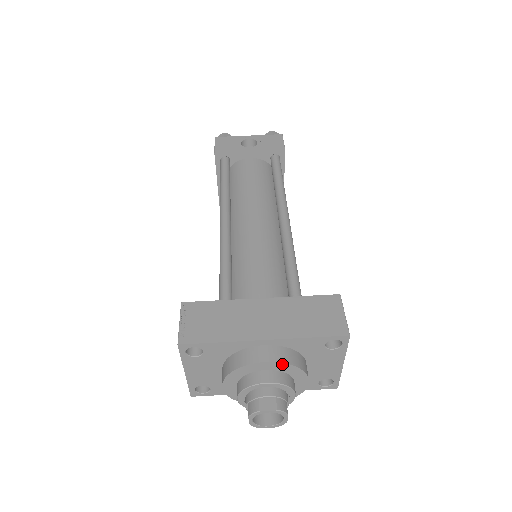
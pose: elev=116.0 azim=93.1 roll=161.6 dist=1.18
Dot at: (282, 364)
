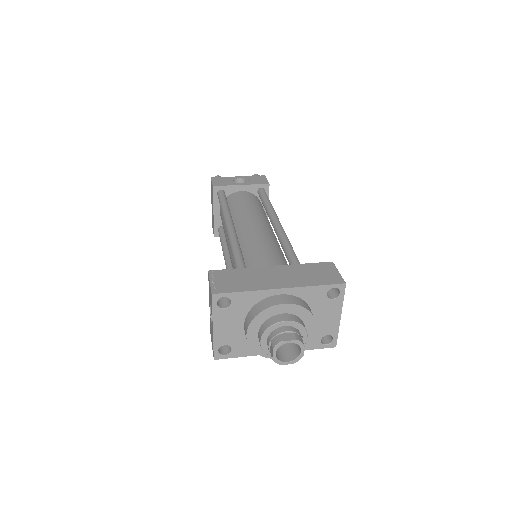
Dot at: (296, 306)
